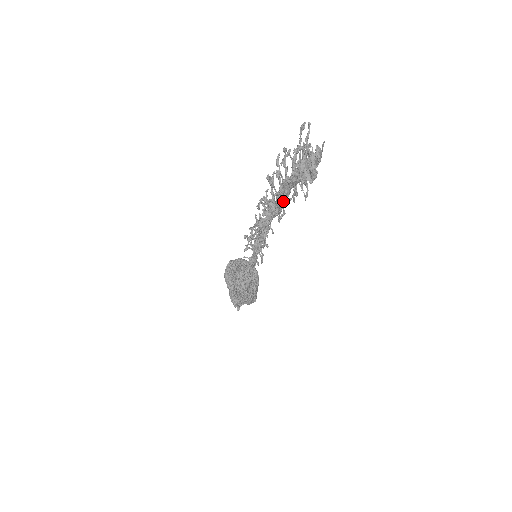
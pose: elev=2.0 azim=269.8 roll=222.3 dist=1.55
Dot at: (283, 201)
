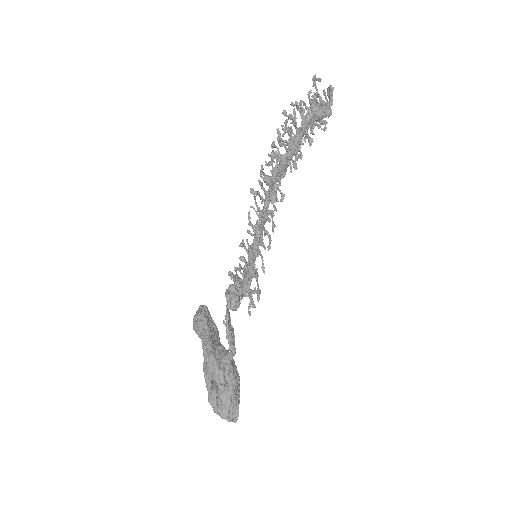
Dot at: (302, 129)
